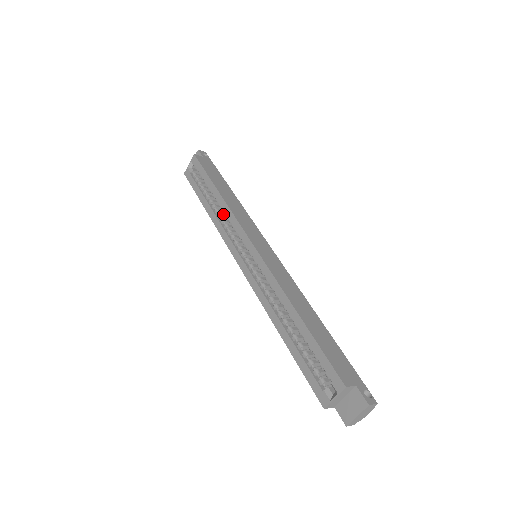
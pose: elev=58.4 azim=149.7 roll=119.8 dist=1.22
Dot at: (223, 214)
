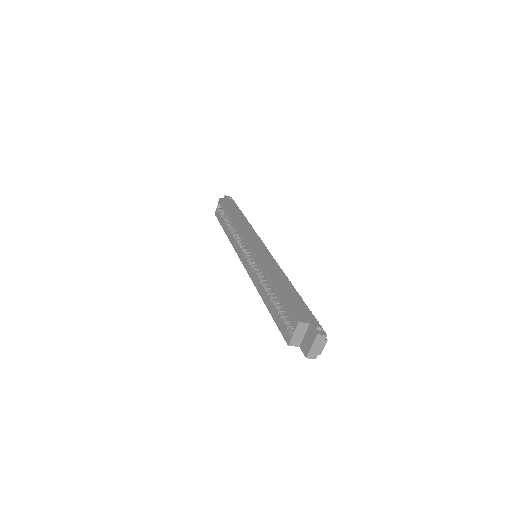
Dot at: occluded
